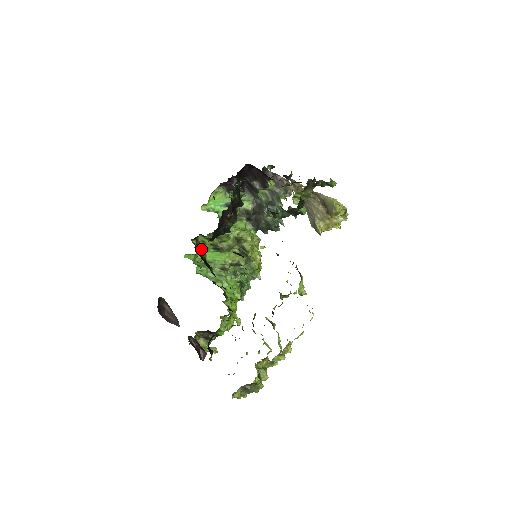
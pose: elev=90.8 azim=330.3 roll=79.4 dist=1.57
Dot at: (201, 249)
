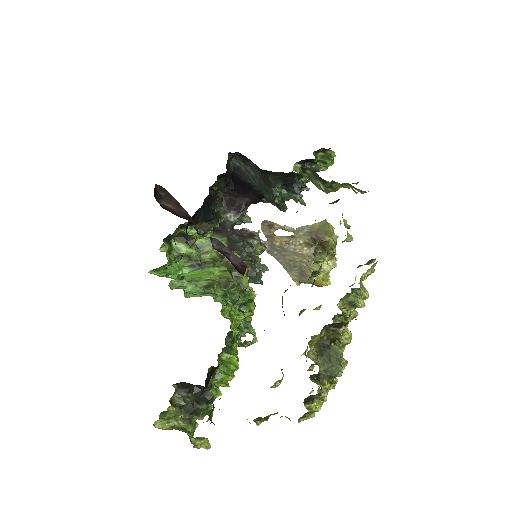
Dot at: (173, 265)
